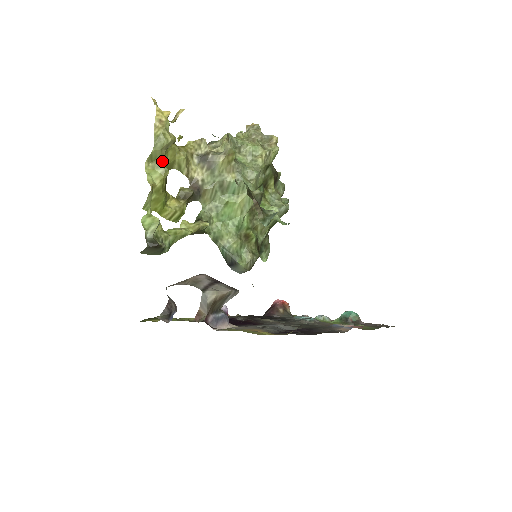
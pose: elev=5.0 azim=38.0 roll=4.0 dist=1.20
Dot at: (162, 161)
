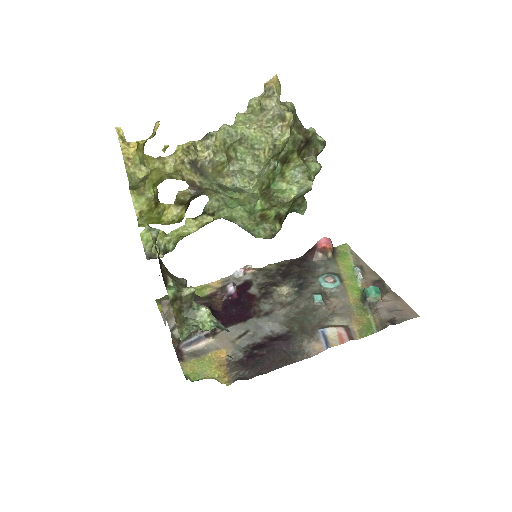
Dot at: (143, 189)
